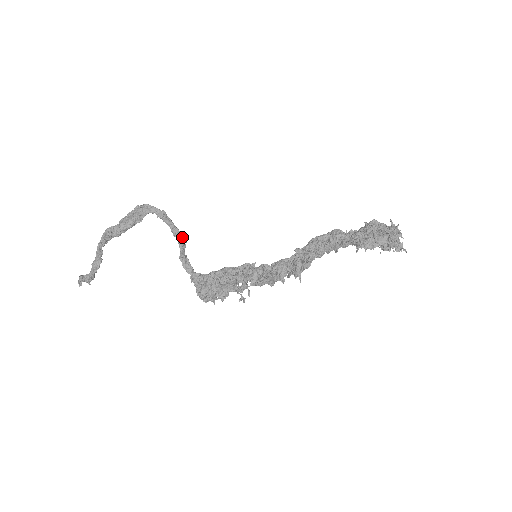
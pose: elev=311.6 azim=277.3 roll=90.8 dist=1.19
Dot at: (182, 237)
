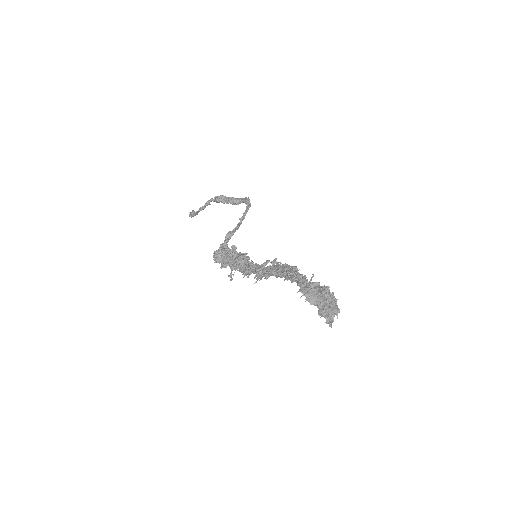
Dot at: (241, 222)
